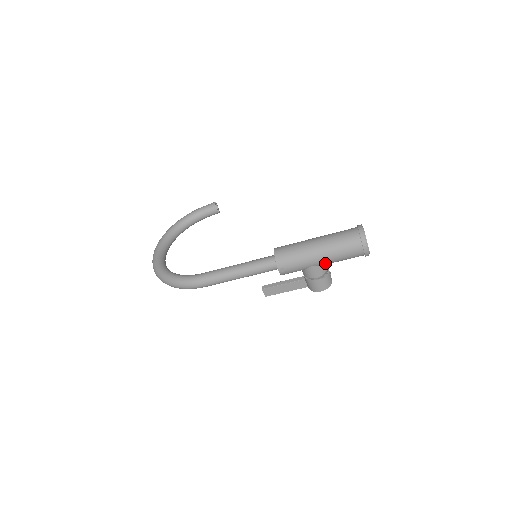
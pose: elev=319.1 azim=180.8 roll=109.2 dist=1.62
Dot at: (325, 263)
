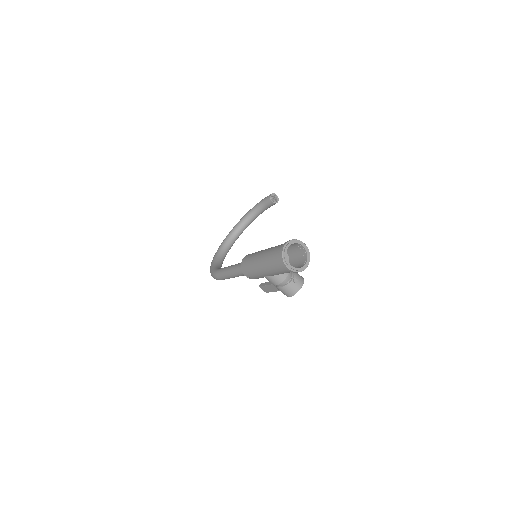
Dot at: (271, 274)
